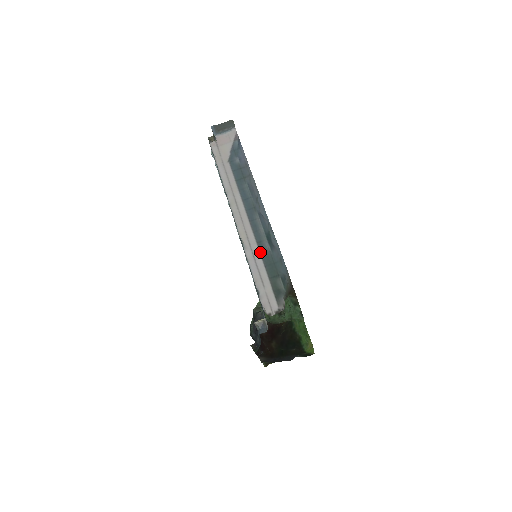
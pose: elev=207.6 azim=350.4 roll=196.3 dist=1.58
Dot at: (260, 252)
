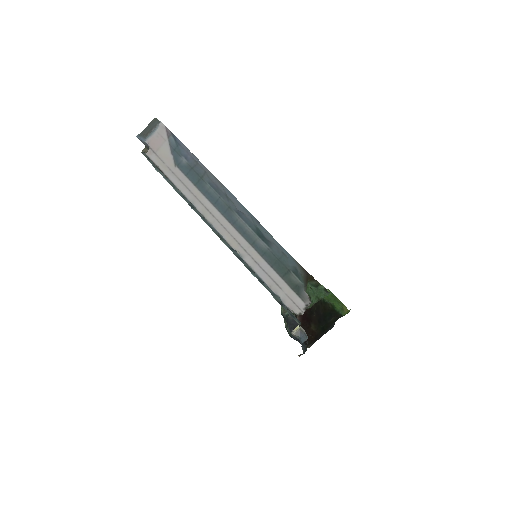
Dot at: (259, 254)
